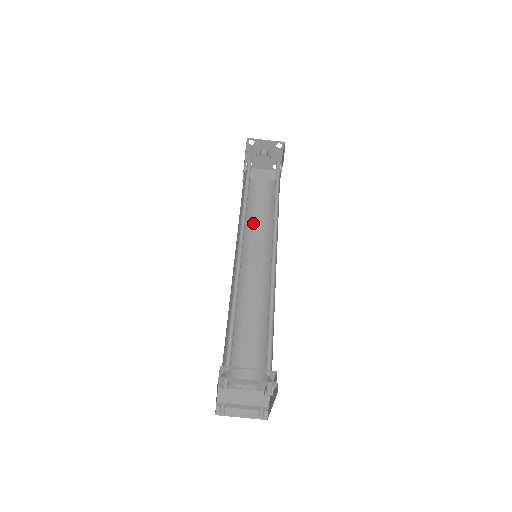
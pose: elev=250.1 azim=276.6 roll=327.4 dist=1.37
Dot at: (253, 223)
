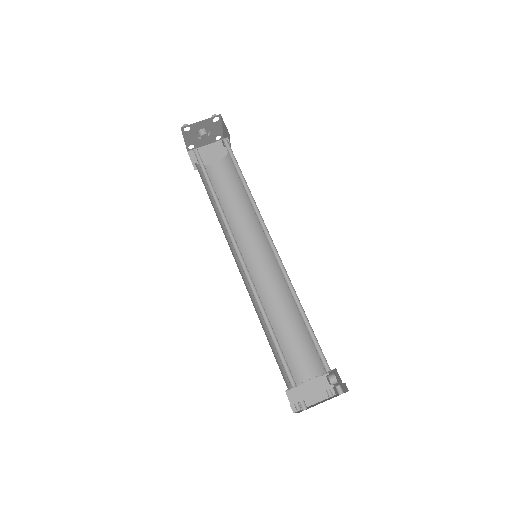
Dot at: (230, 214)
